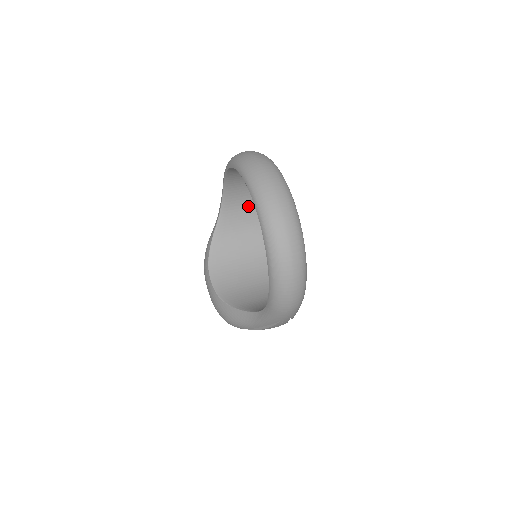
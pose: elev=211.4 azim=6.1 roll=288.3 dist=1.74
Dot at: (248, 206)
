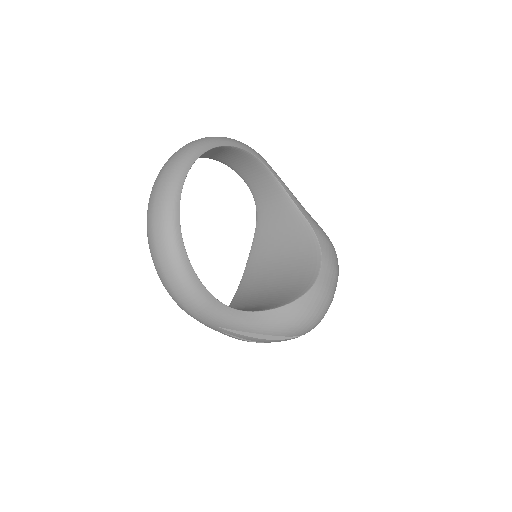
Dot at: (280, 200)
